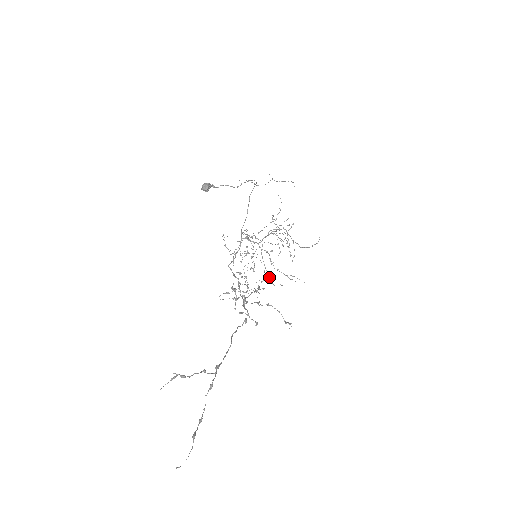
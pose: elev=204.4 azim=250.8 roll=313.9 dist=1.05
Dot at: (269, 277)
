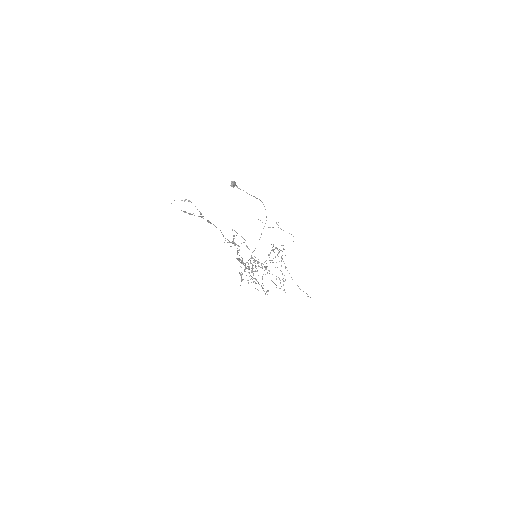
Dot at: occluded
